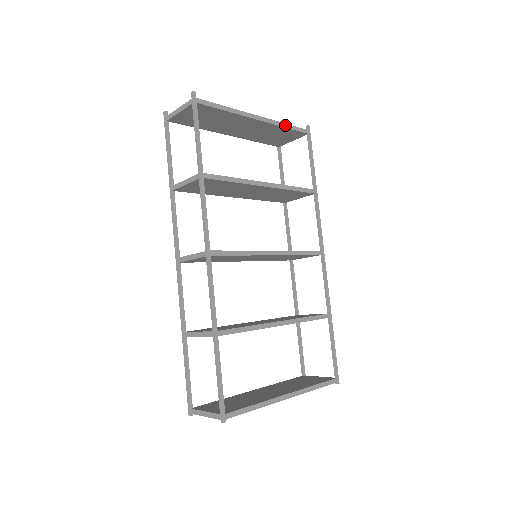
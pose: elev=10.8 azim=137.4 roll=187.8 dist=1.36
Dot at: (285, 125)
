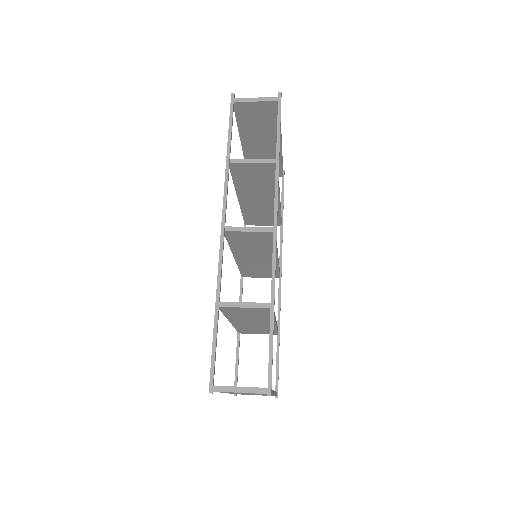
Dot at: (282, 160)
